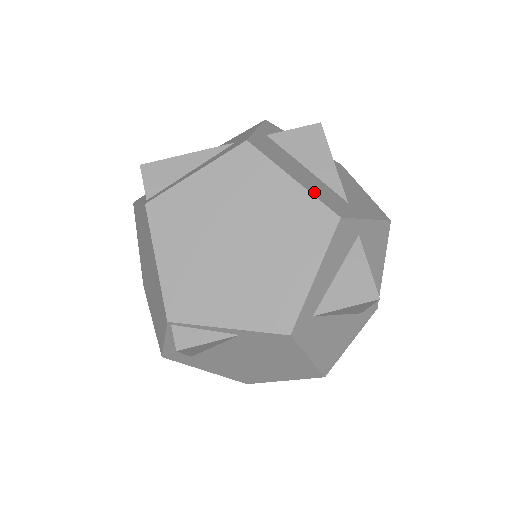
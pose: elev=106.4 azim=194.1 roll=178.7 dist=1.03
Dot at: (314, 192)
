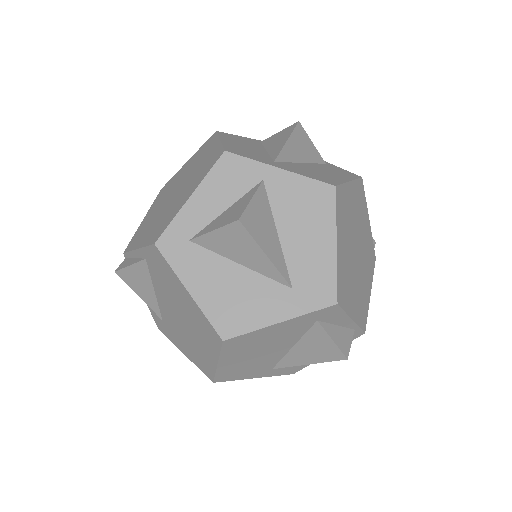
Dot at: (229, 145)
